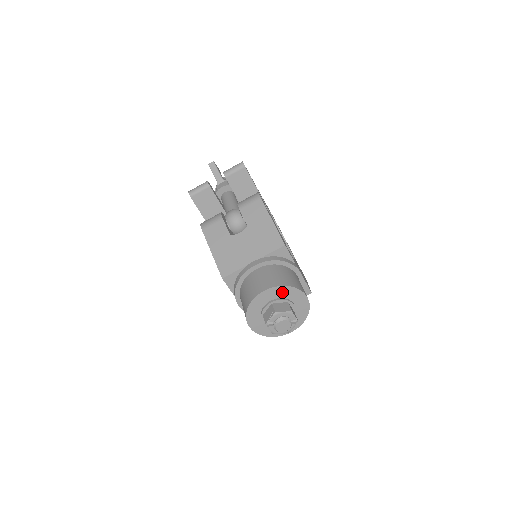
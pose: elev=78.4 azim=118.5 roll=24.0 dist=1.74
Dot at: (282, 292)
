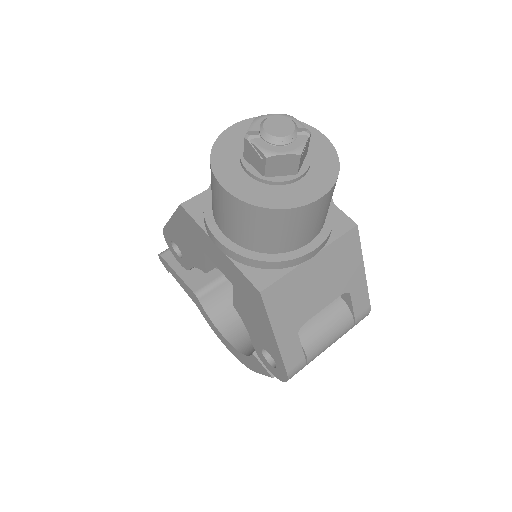
Dot at: occluded
